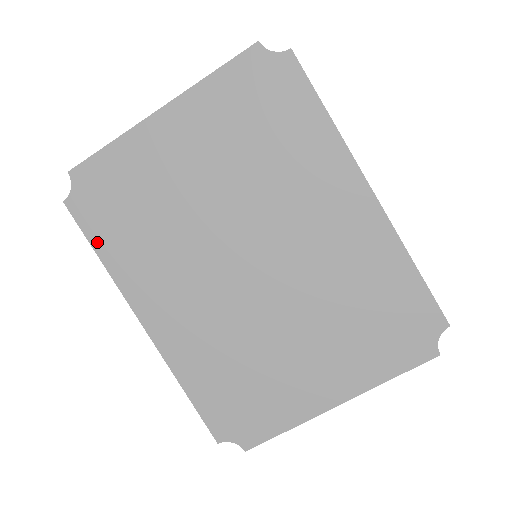
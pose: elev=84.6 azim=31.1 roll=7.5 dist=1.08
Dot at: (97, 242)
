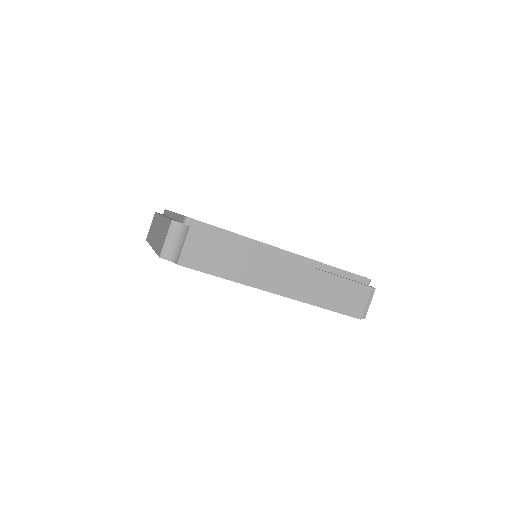
Dot at: occluded
